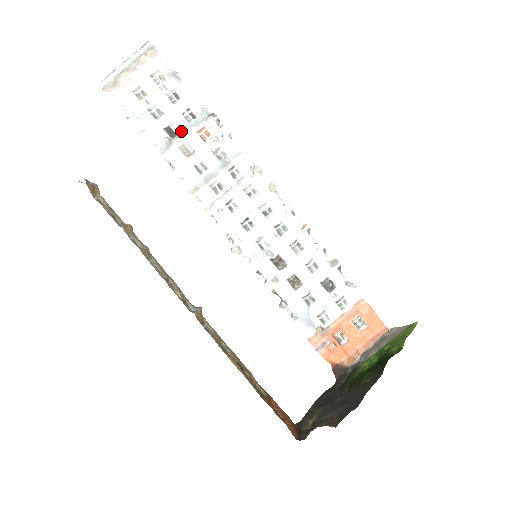
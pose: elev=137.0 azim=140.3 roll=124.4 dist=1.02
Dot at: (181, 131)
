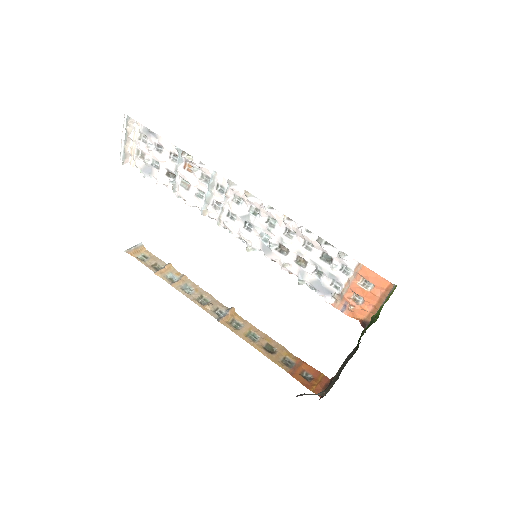
Dot at: (175, 172)
